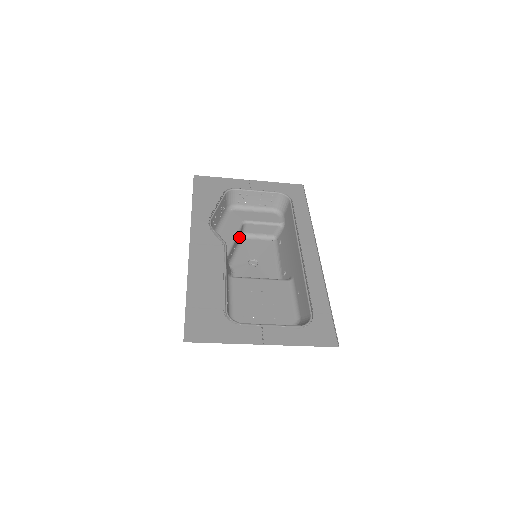
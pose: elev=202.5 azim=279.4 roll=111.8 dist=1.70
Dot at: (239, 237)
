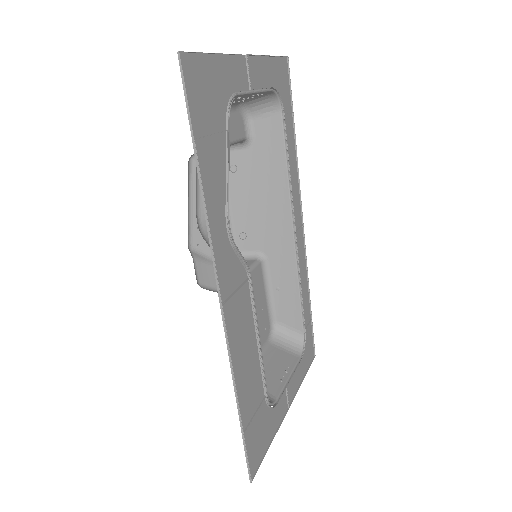
Dot at: occluded
